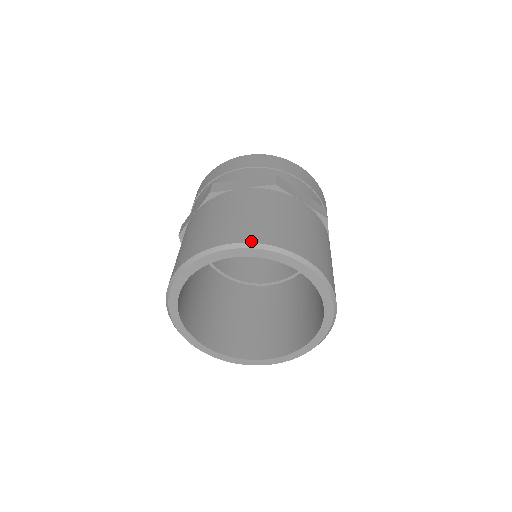
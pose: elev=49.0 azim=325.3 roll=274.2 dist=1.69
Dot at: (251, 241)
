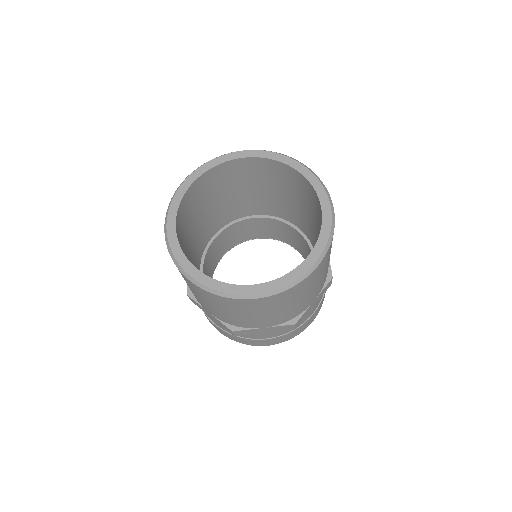
Dot at: (312, 171)
